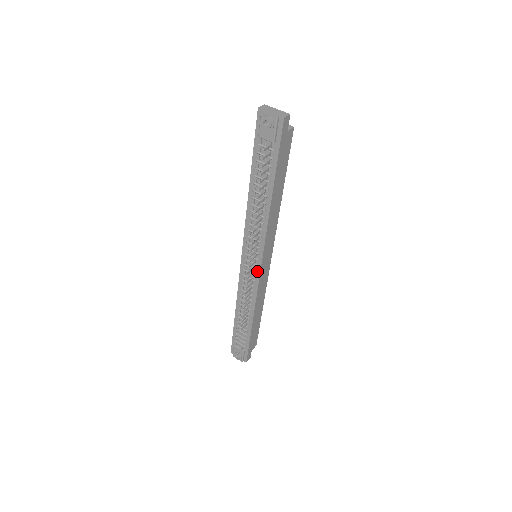
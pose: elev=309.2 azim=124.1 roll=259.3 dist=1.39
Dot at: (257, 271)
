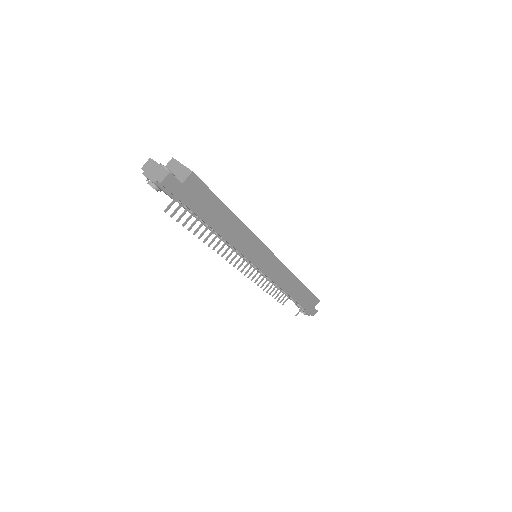
Dot at: occluded
